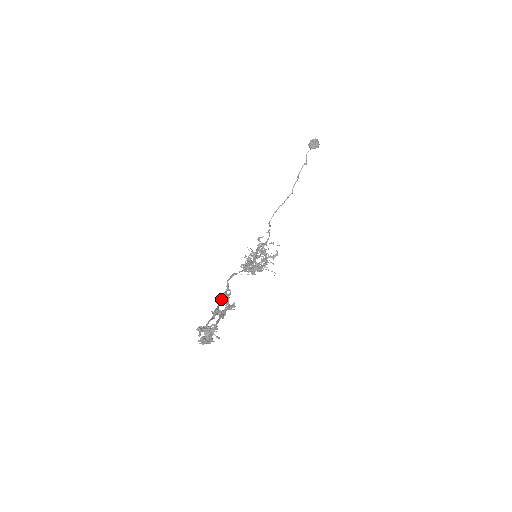
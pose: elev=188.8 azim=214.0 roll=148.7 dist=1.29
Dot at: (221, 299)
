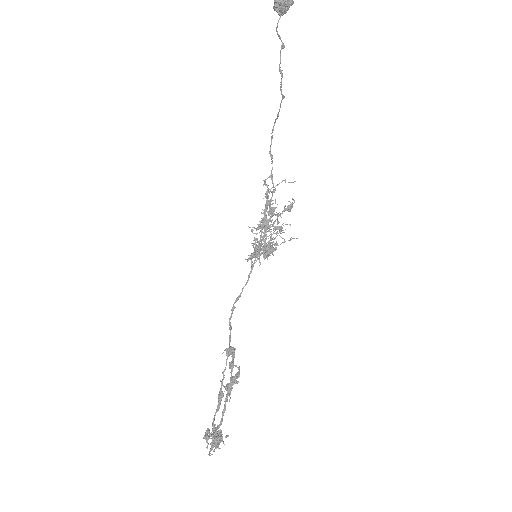
Dot at: (227, 355)
